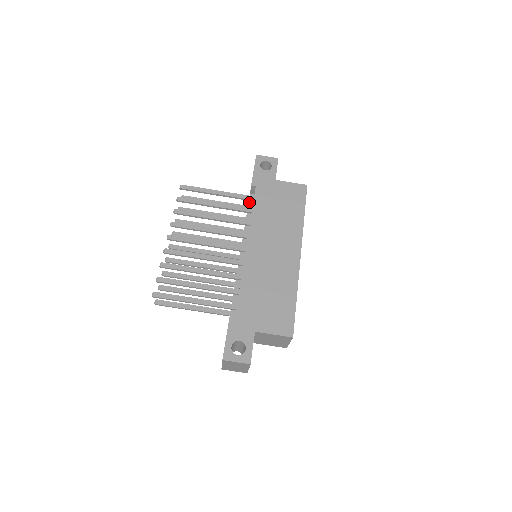
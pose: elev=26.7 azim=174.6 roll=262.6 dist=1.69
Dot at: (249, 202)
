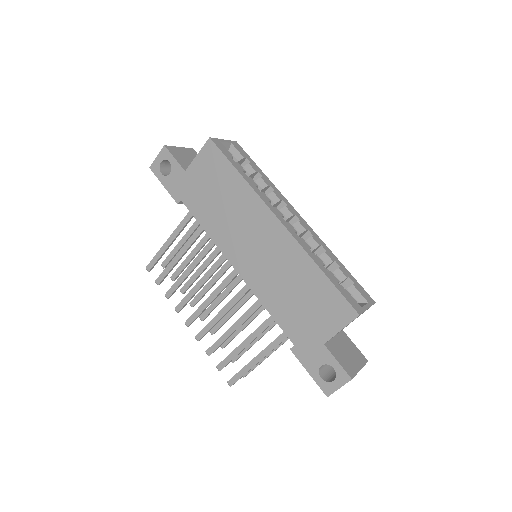
Dot at: occluded
